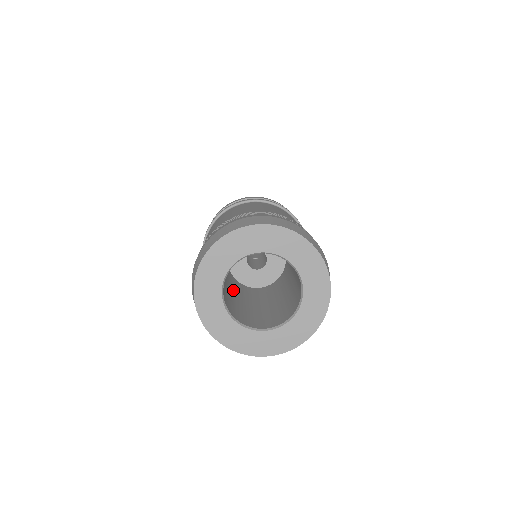
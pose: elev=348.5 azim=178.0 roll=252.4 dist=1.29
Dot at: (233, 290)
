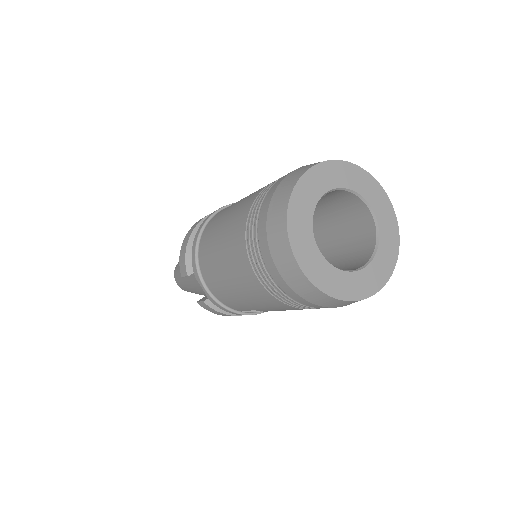
Dot at: occluded
